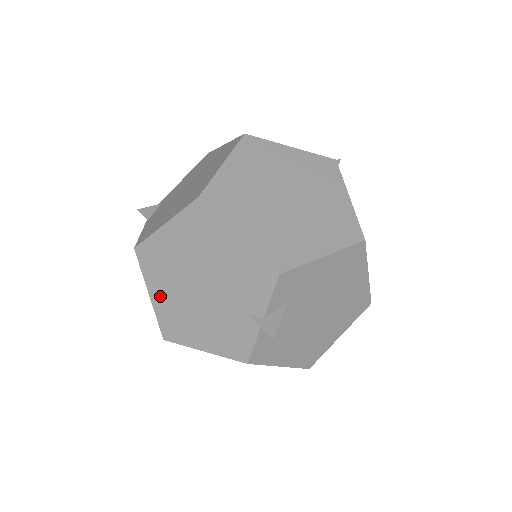
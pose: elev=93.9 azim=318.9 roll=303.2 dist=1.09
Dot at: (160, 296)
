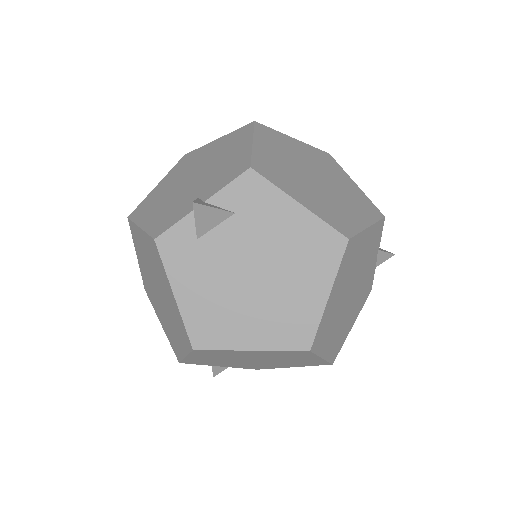
Dot at: (162, 185)
